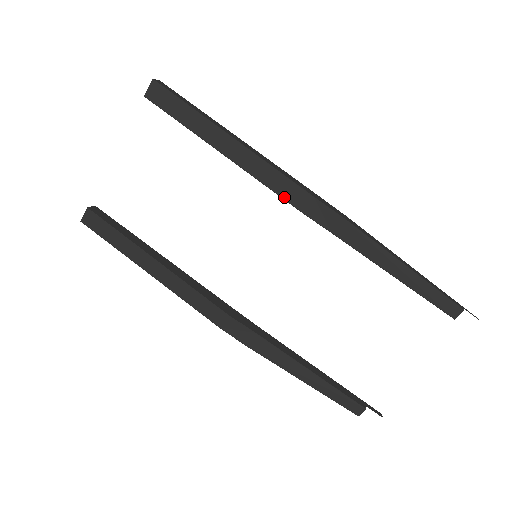
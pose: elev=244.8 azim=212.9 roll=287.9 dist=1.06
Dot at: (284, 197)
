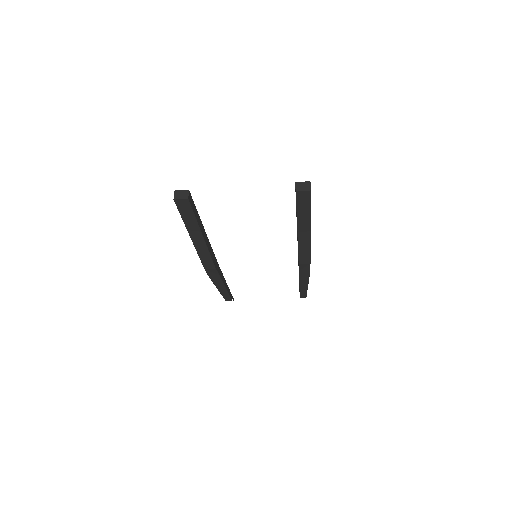
Dot at: (300, 257)
